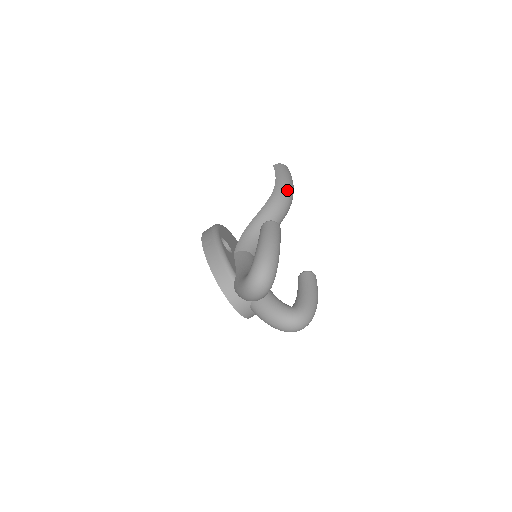
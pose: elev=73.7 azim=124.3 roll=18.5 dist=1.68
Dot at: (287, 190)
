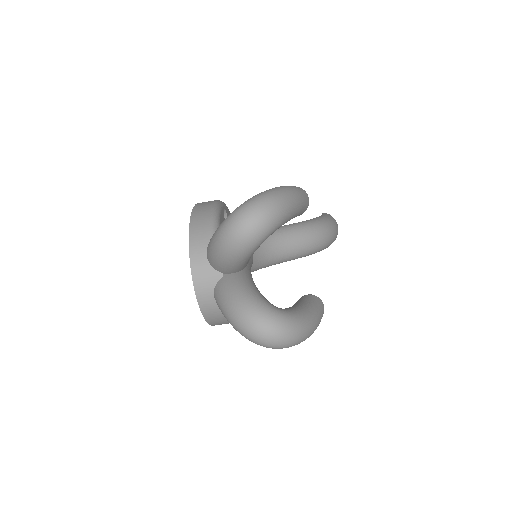
Dot at: (329, 226)
